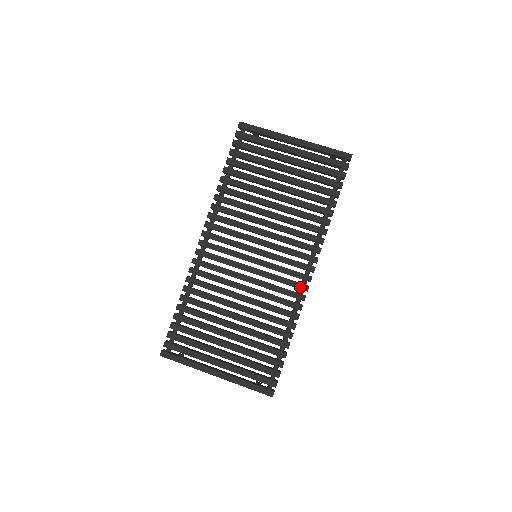
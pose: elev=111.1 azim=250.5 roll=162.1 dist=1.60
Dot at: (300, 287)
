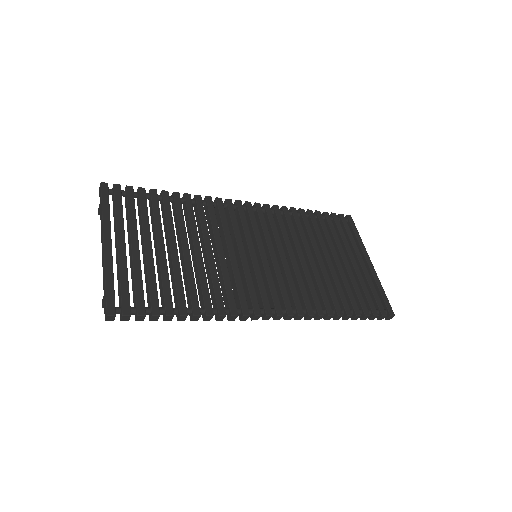
Dot at: (255, 306)
